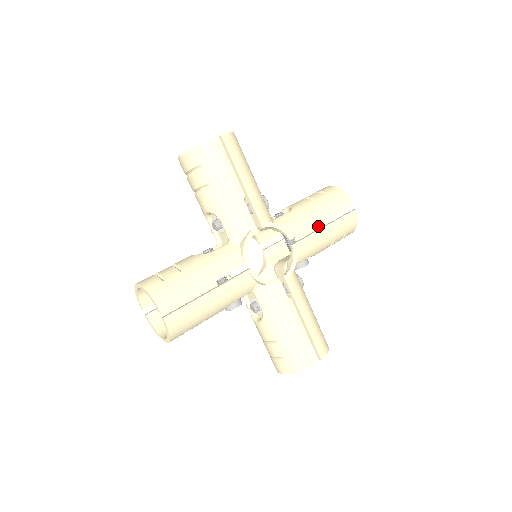
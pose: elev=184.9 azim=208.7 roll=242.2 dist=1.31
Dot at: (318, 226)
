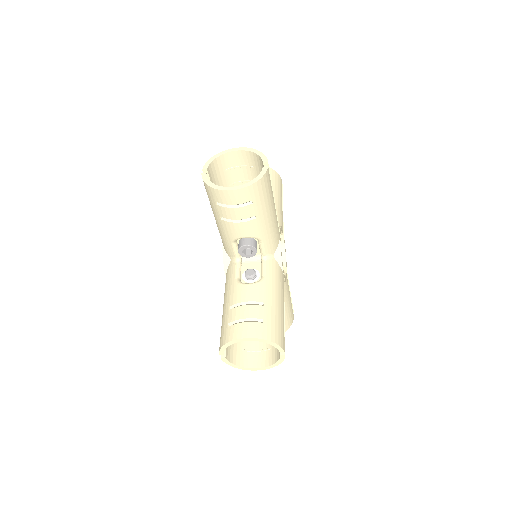
Dot at: occluded
